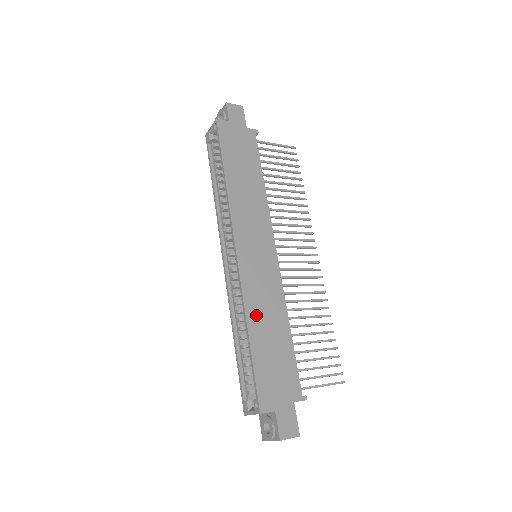
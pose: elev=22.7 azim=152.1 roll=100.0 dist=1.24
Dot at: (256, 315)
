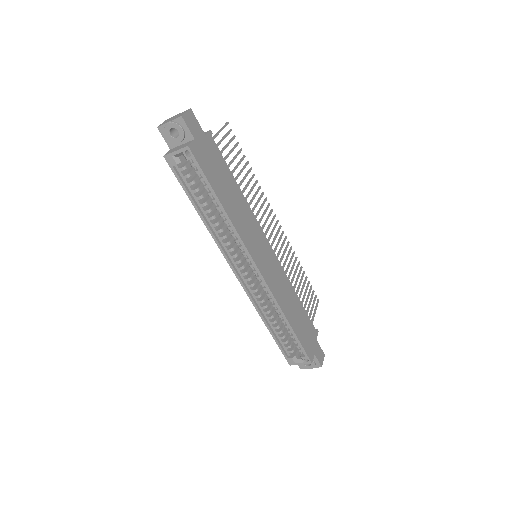
Dot at: (285, 306)
